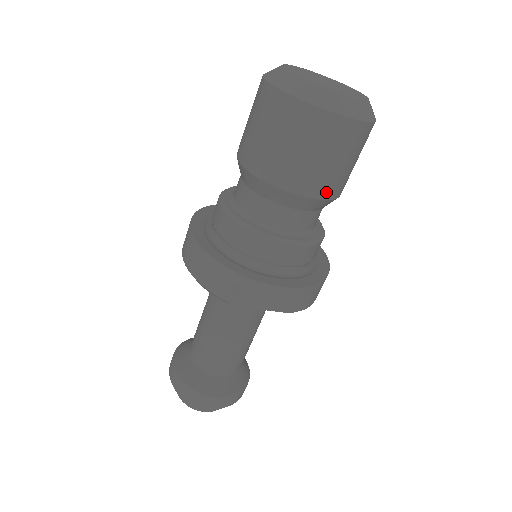
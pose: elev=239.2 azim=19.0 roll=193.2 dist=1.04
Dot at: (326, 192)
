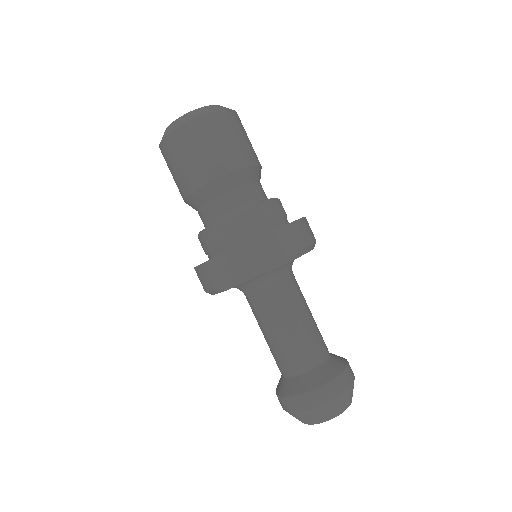
Dot at: (220, 170)
